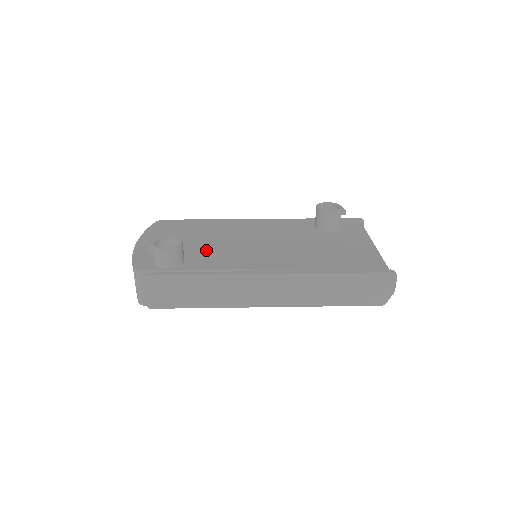
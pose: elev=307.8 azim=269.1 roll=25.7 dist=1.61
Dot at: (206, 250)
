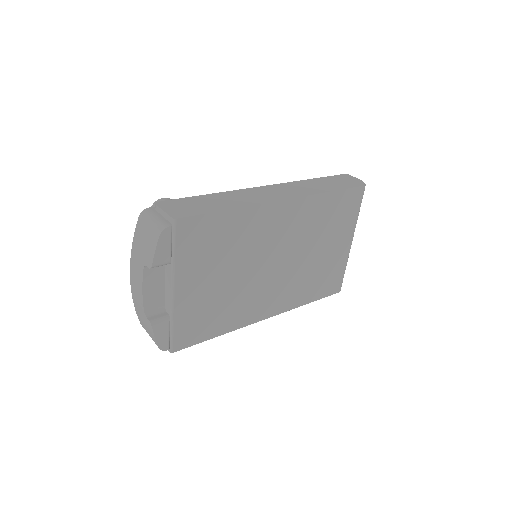
Dot at: occluded
